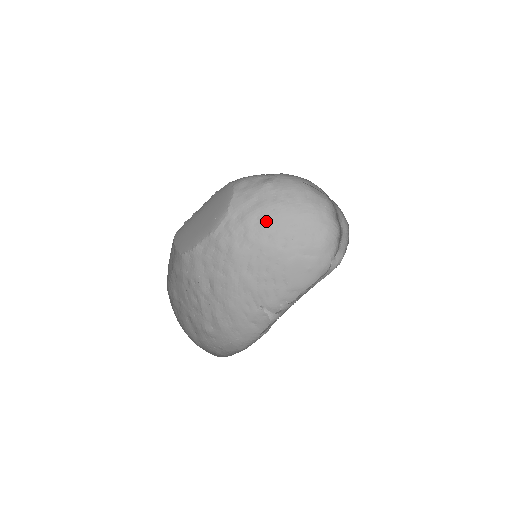
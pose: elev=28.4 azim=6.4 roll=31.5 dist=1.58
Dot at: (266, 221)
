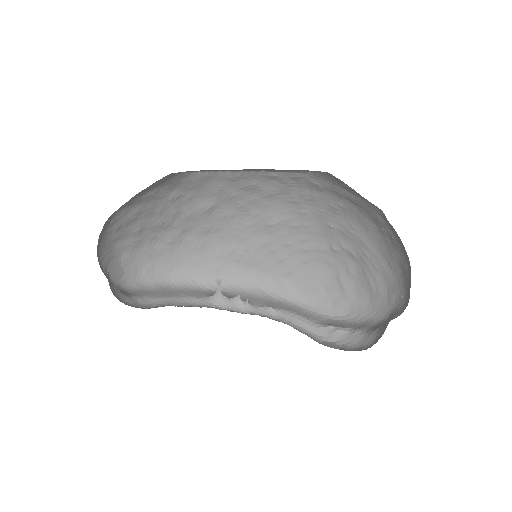
Dot at: (347, 216)
